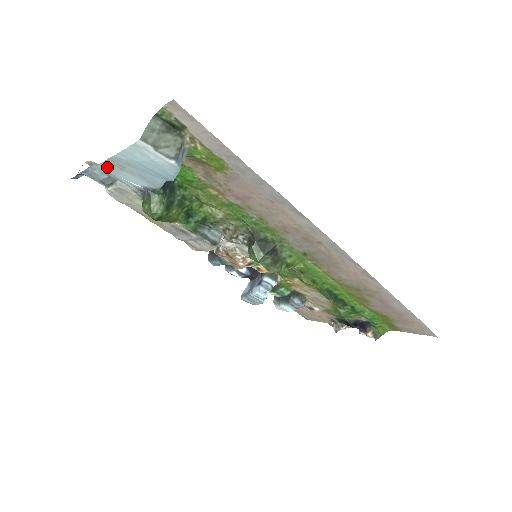
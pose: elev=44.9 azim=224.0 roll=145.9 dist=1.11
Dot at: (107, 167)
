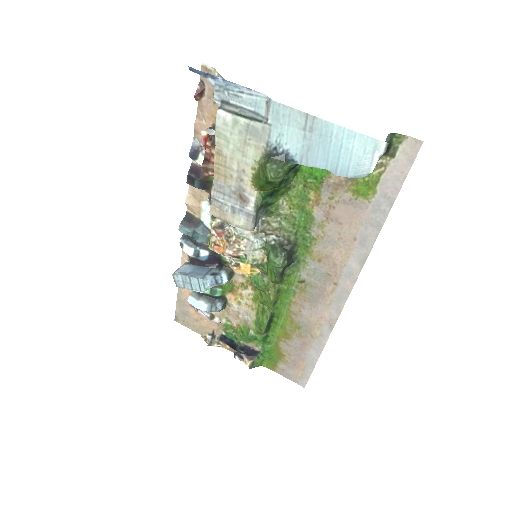
Dot at: (290, 114)
